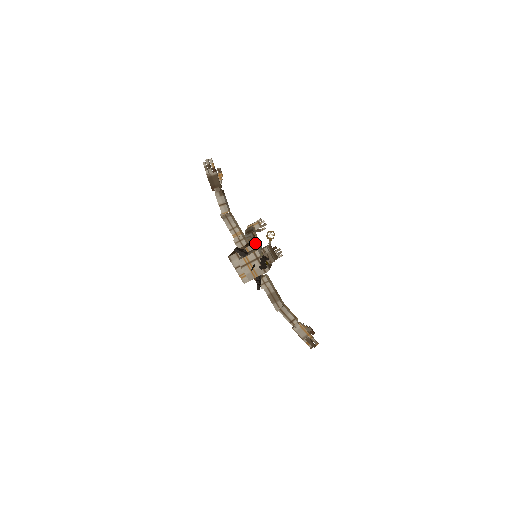
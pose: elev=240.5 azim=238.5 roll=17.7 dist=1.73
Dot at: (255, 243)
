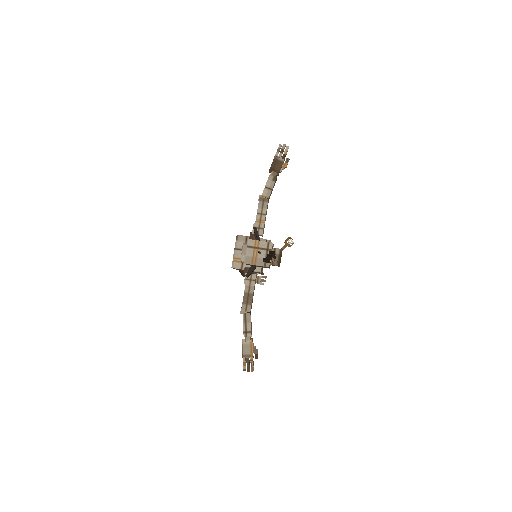
Dot at: occluded
